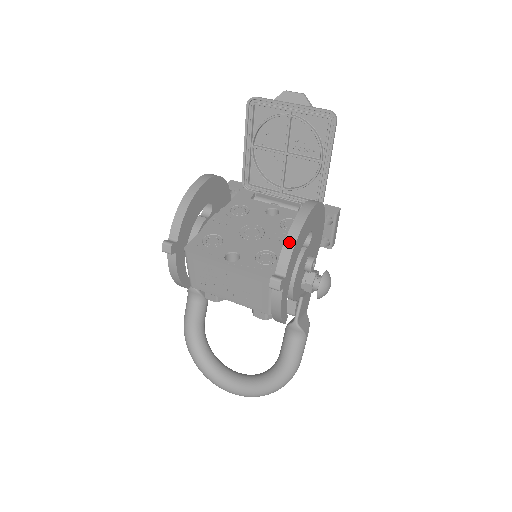
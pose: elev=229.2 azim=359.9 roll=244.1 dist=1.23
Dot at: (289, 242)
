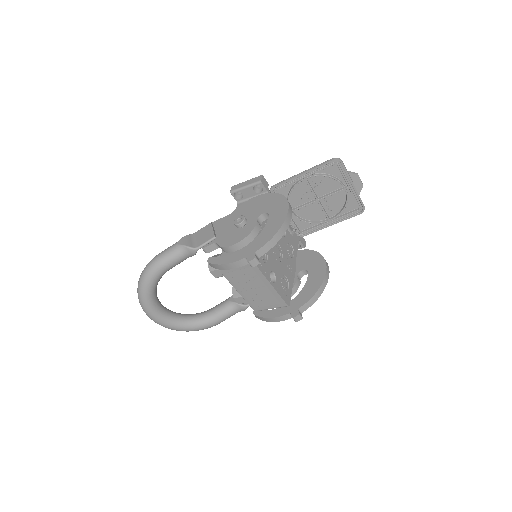
Dot at: (317, 295)
